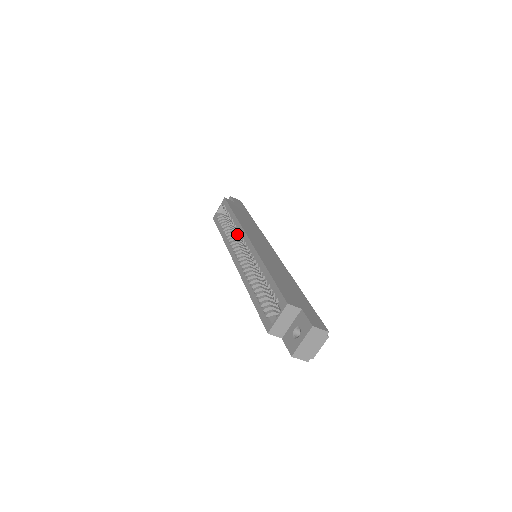
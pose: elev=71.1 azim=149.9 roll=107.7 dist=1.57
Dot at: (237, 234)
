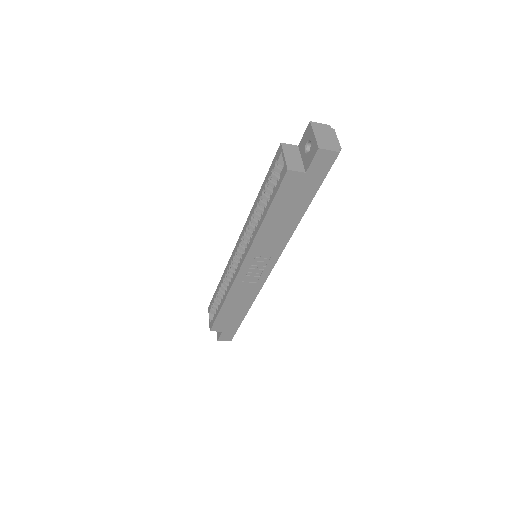
Dot at: occluded
